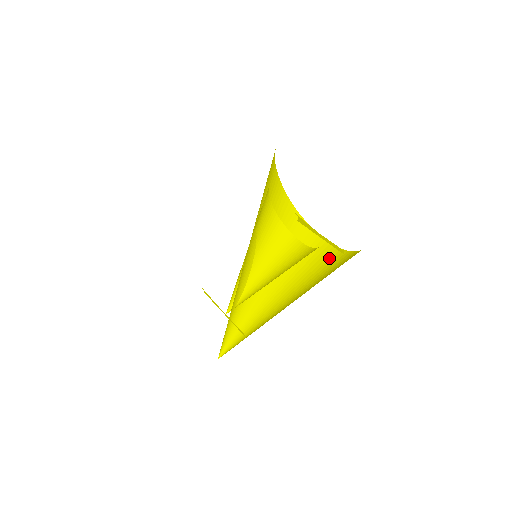
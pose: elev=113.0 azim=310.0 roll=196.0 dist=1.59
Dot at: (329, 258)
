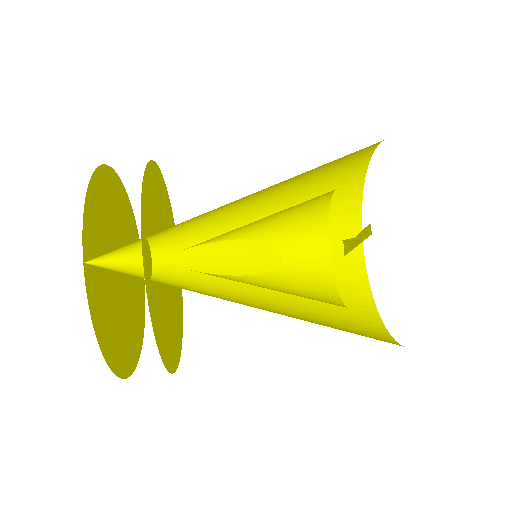
Dot at: occluded
